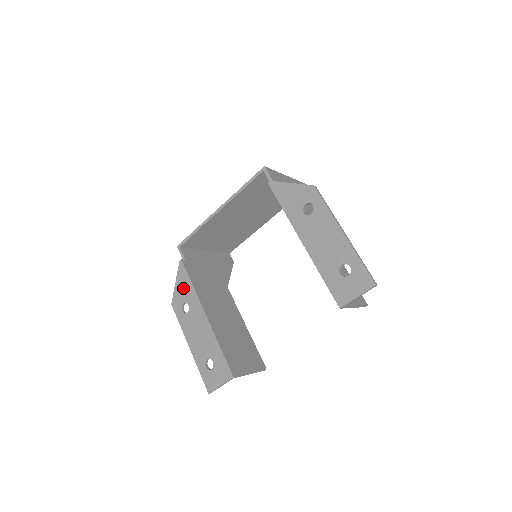
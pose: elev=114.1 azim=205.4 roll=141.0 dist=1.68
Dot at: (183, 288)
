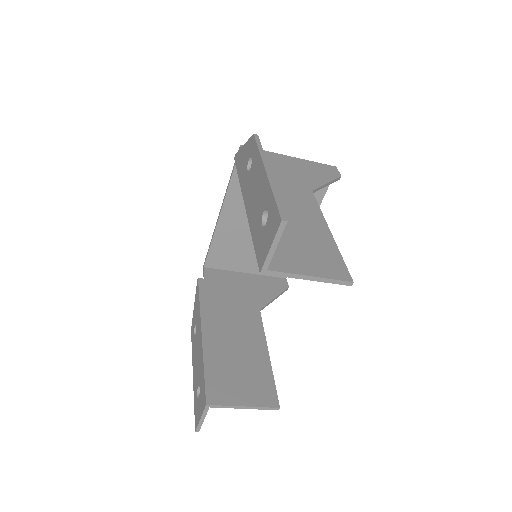
Dot at: (196, 308)
